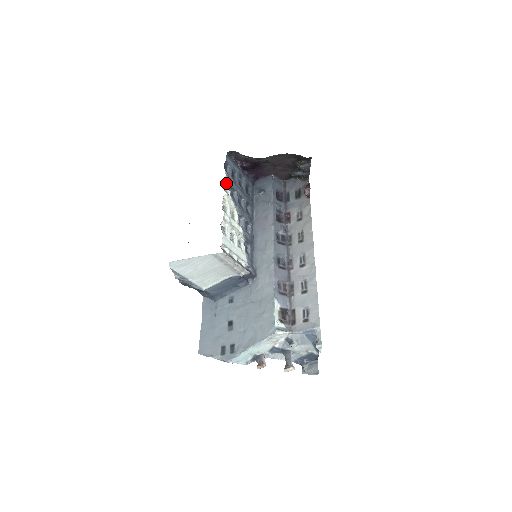
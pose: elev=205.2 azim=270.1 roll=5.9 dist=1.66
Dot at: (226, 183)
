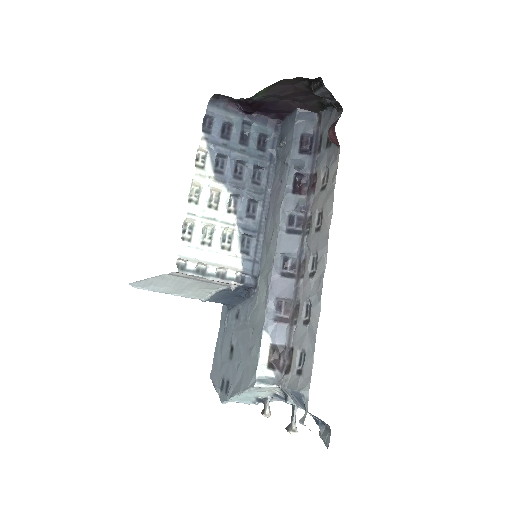
Dot at: (205, 151)
